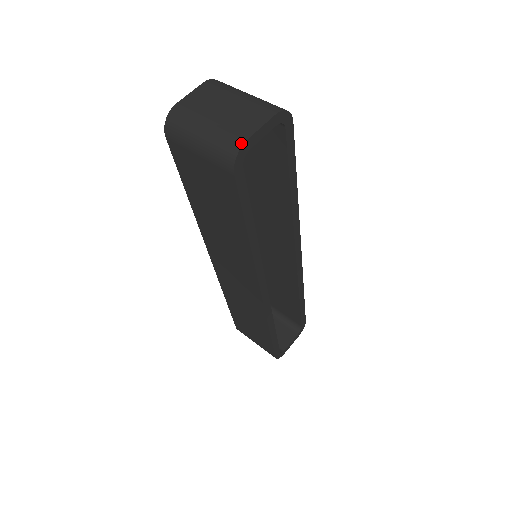
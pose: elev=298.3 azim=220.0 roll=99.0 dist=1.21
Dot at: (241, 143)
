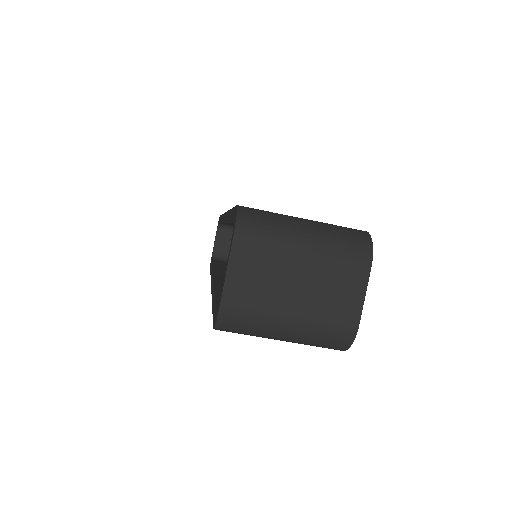
Dot at: (353, 334)
